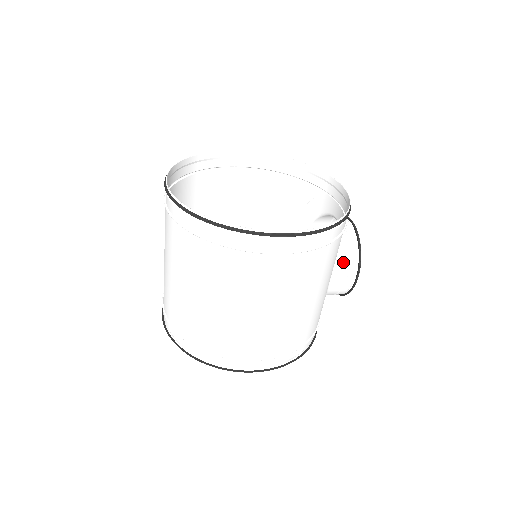
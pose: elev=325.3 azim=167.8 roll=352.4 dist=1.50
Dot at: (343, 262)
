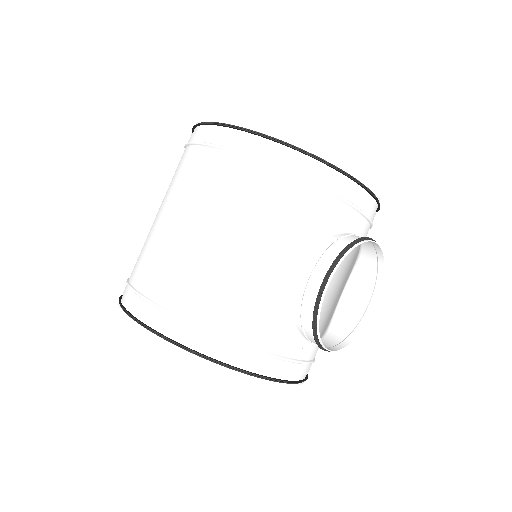
Dot at: (316, 252)
